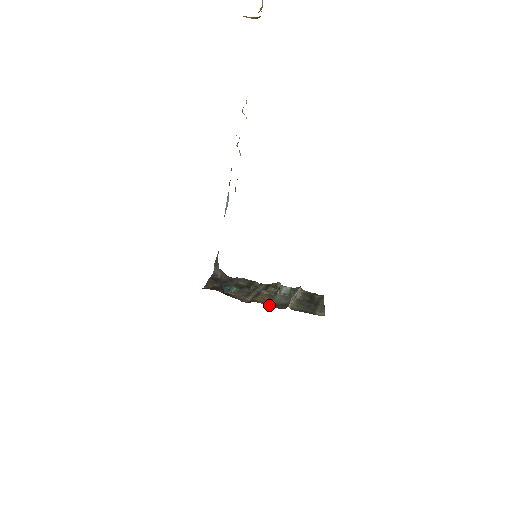
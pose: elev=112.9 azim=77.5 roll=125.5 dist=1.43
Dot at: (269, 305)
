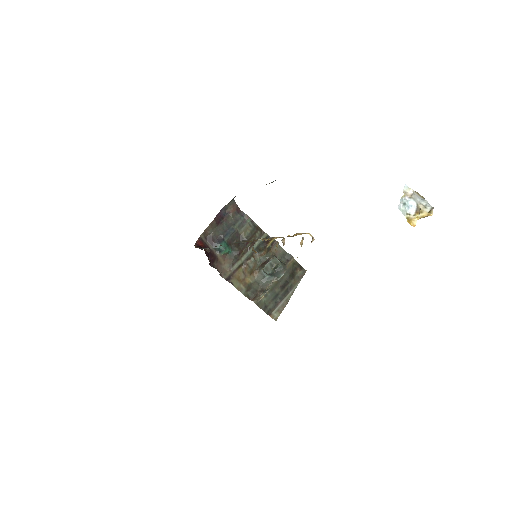
Dot at: (241, 289)
